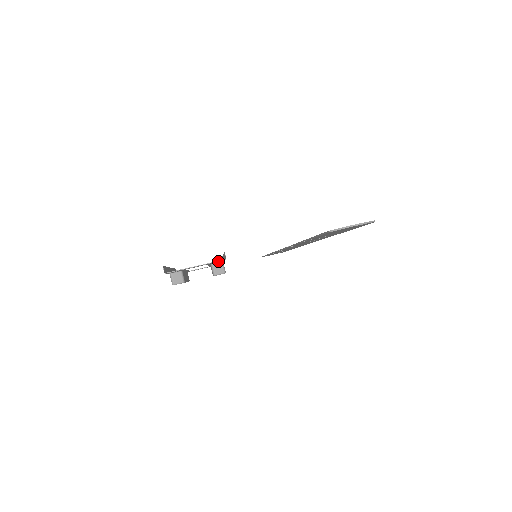
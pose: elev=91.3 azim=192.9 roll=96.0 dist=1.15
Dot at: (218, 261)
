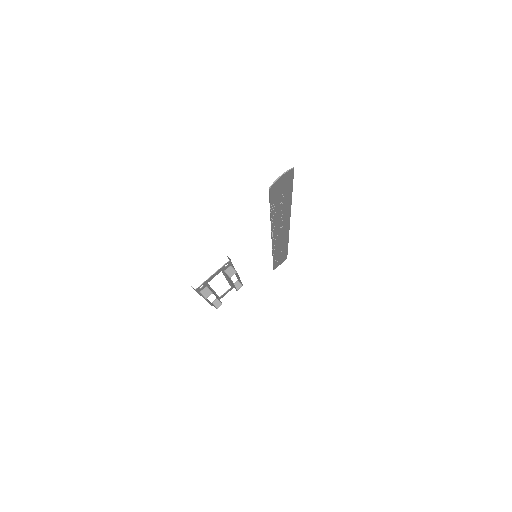
Dot at: (226, 263)
